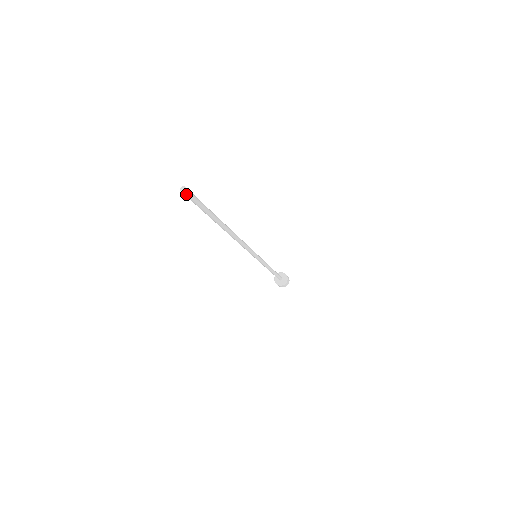
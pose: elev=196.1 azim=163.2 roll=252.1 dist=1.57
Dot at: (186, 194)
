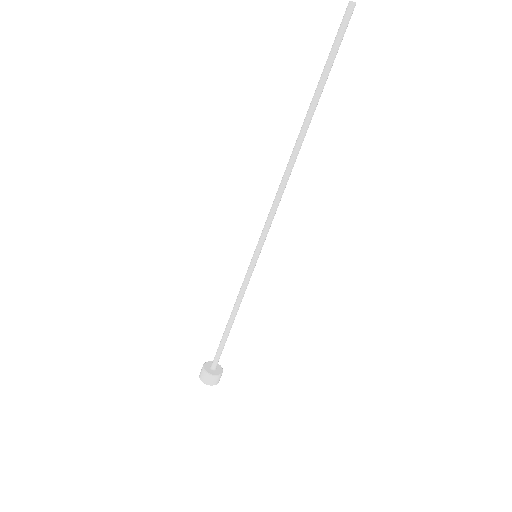
Dot at: (351, 10)
